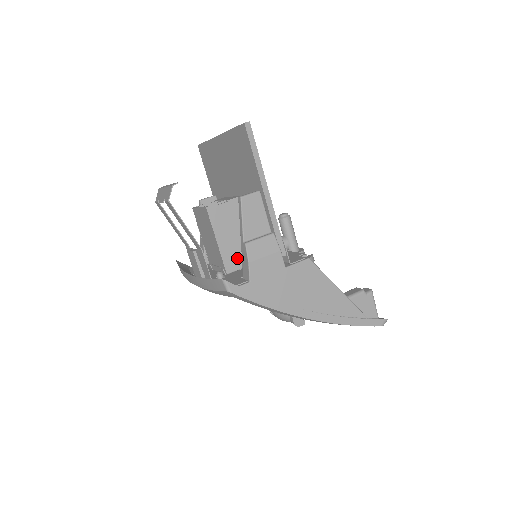
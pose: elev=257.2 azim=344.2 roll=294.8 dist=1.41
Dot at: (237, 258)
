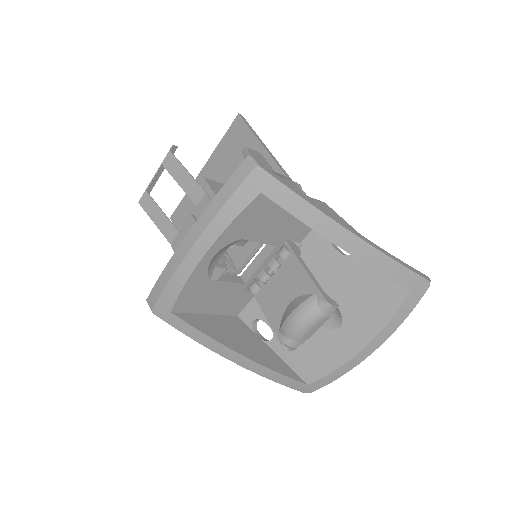
Dot at: occluded
